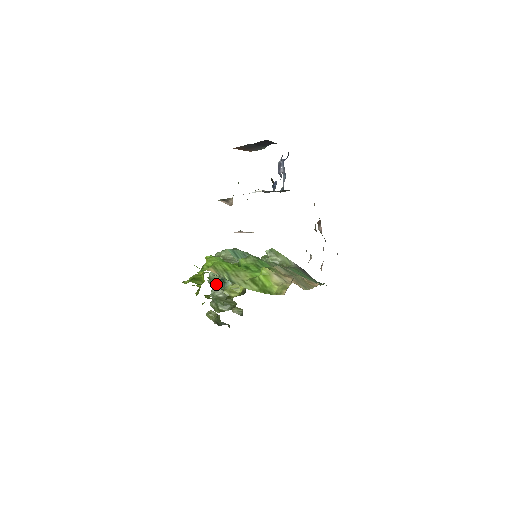
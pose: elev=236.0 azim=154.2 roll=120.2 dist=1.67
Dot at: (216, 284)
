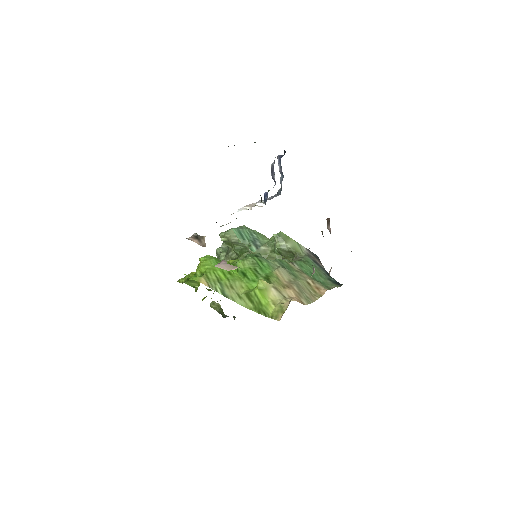
Dot at: occluded
